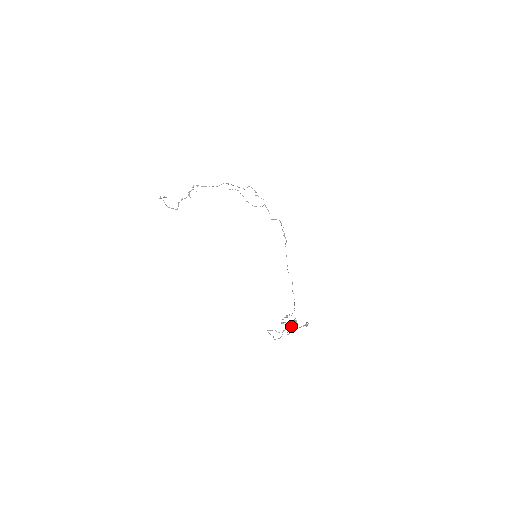
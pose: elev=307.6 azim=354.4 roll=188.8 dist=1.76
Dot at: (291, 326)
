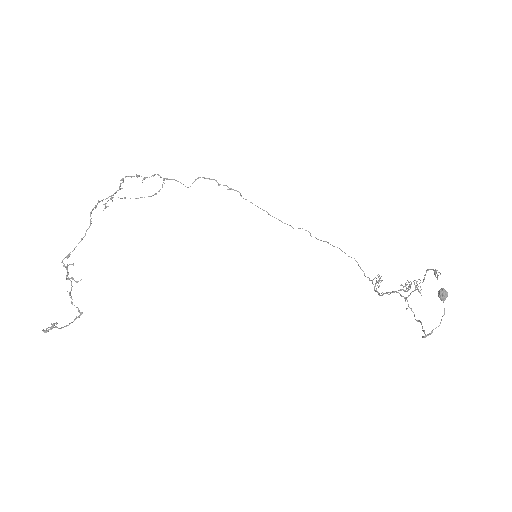
Dot at: (380, 282)
